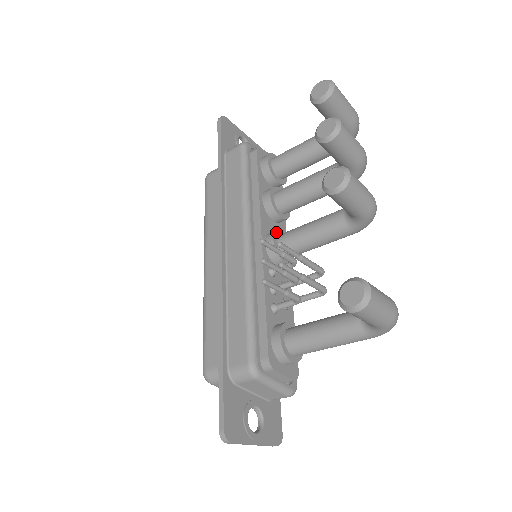
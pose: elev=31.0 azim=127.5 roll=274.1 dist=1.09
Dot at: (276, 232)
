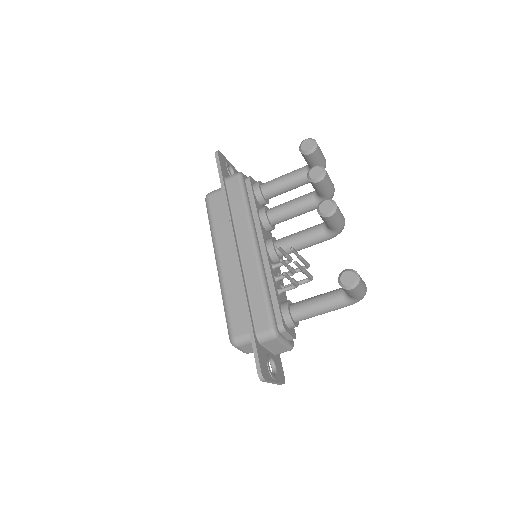
Dot at: (273, 239)
